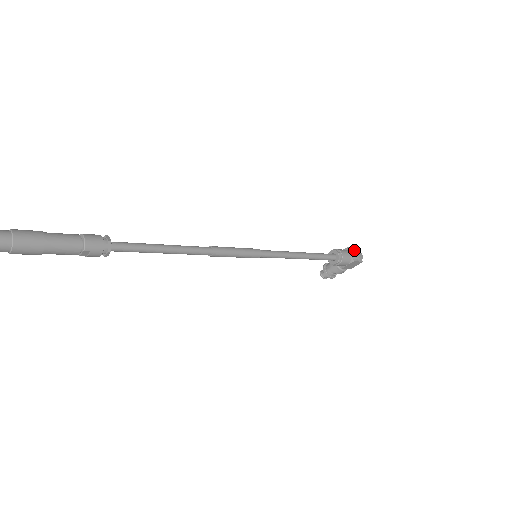
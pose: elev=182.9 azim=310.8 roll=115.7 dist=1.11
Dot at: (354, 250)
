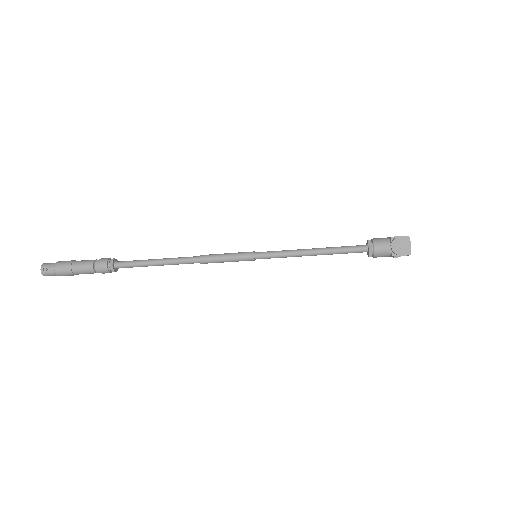
Dot at: (396, 242)
